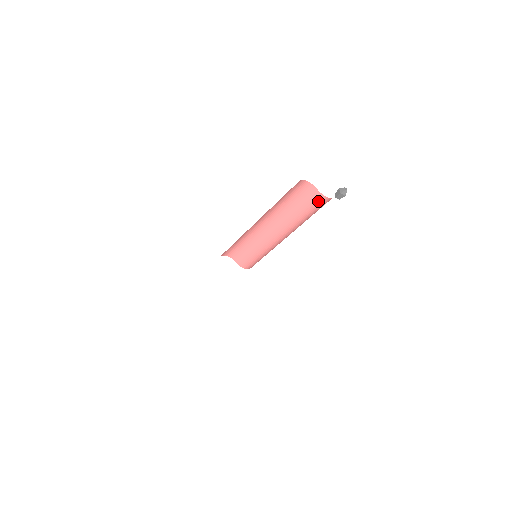
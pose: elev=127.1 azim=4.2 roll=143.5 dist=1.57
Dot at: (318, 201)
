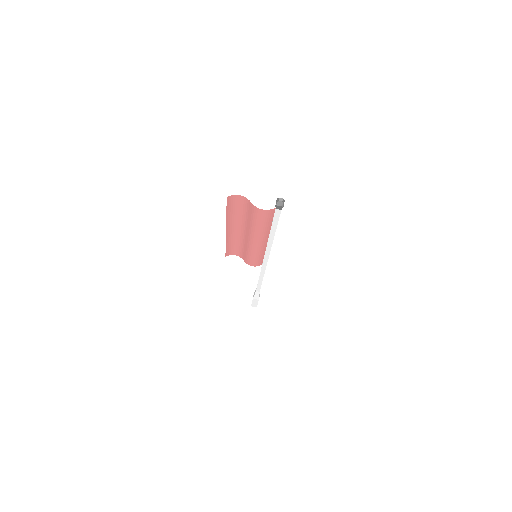
Dot at: (259, 213)
